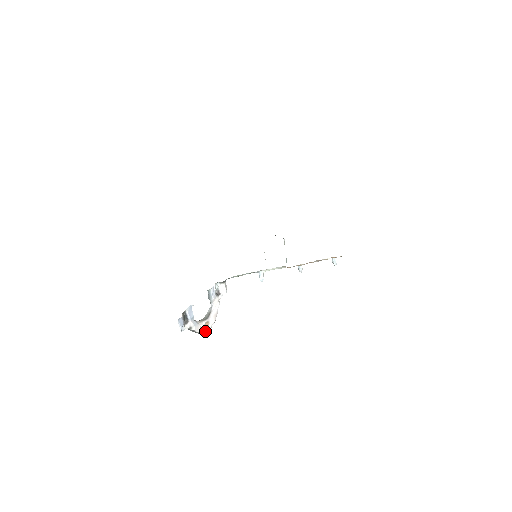
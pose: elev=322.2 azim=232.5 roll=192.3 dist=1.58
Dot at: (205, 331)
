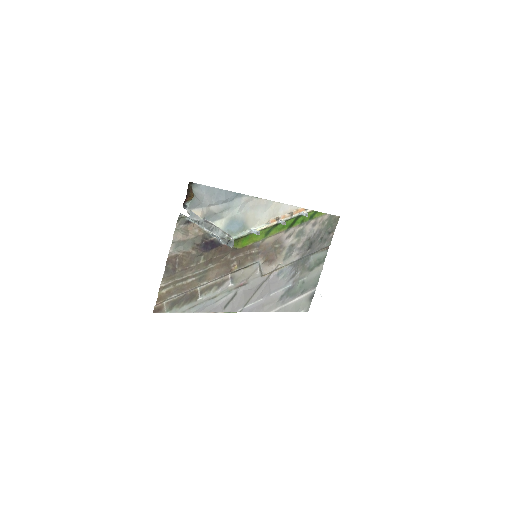
Dot at: (222, 231)
